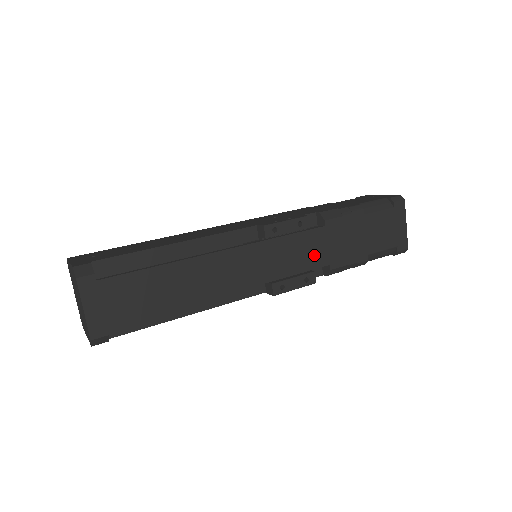
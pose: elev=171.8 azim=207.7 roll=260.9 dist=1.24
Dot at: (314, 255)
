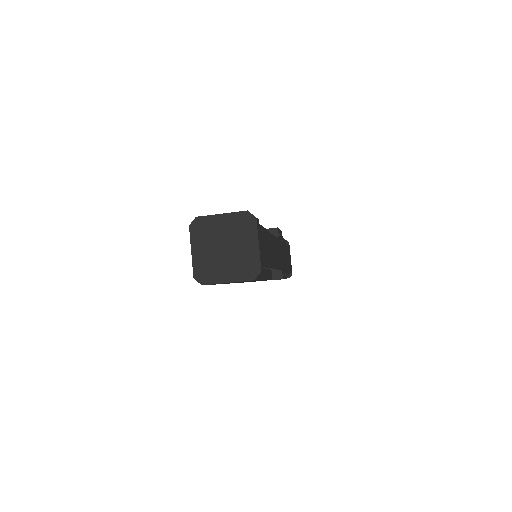
Dot at: occluded
